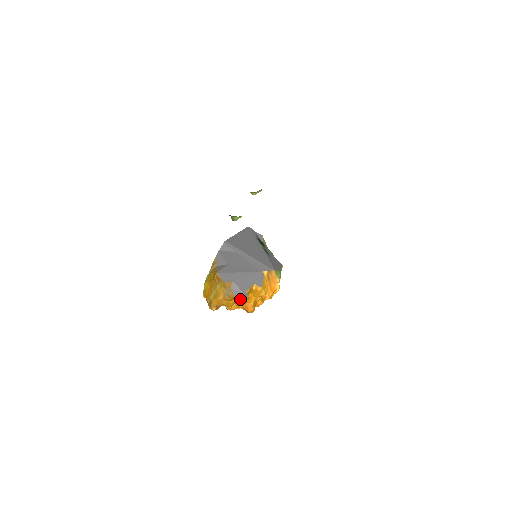
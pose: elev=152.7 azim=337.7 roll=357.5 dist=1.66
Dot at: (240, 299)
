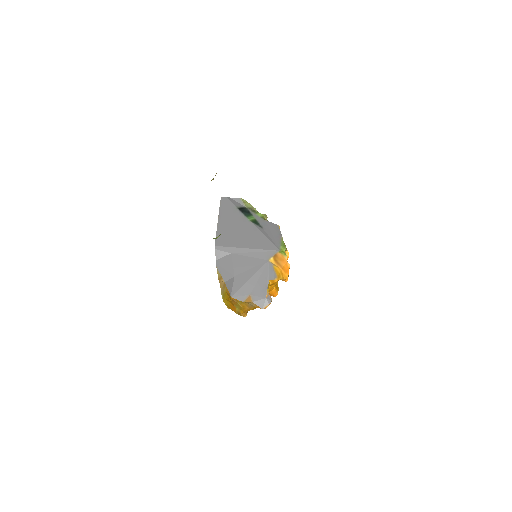
Dot at: (266, 306)
